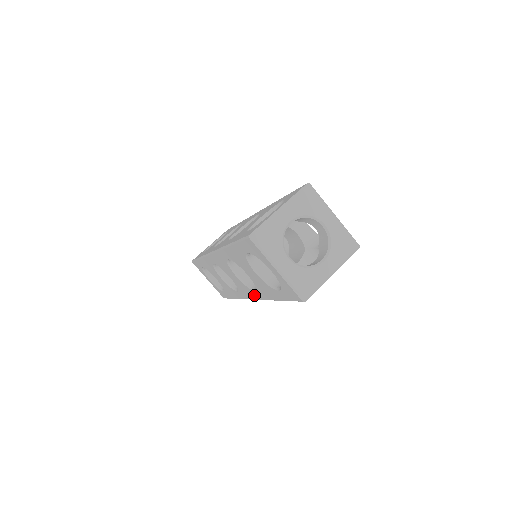
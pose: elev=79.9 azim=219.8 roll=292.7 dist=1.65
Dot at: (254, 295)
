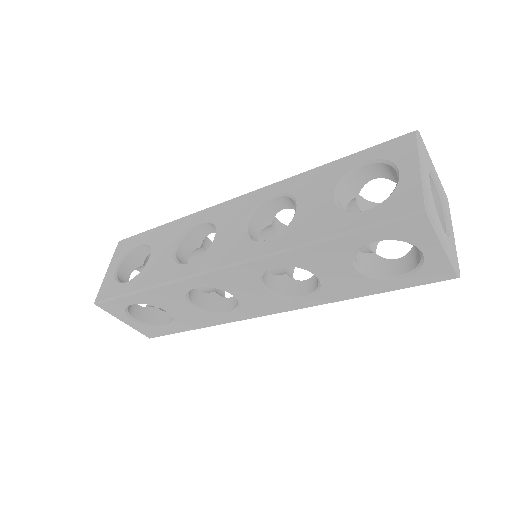
Dot at: (291, 306)
